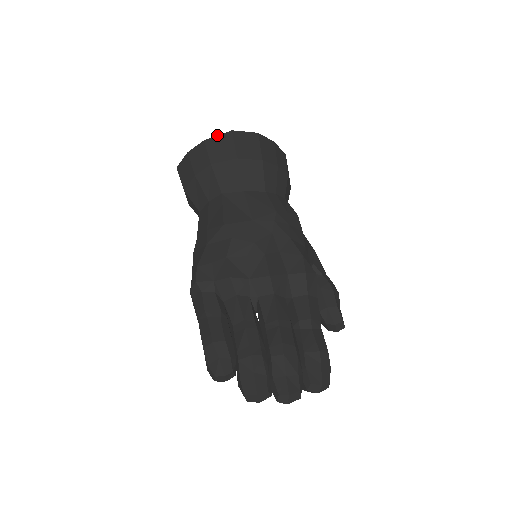
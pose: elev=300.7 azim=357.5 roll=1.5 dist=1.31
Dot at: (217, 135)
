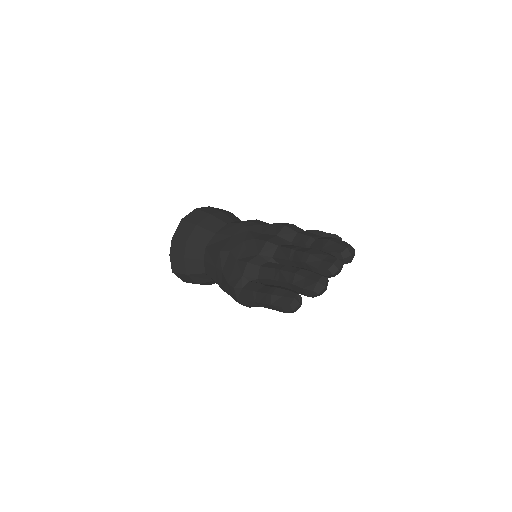
Dot at: (176, 229)
